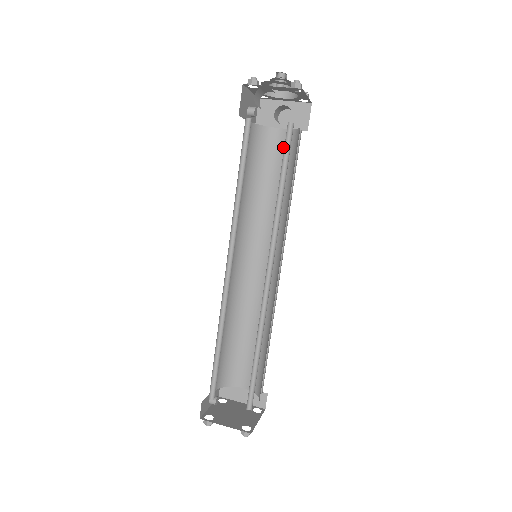
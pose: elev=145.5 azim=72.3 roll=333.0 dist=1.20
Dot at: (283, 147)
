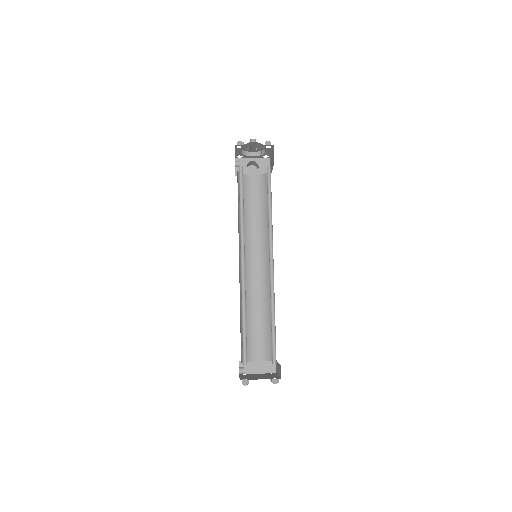
Dot at: (257, 186)
